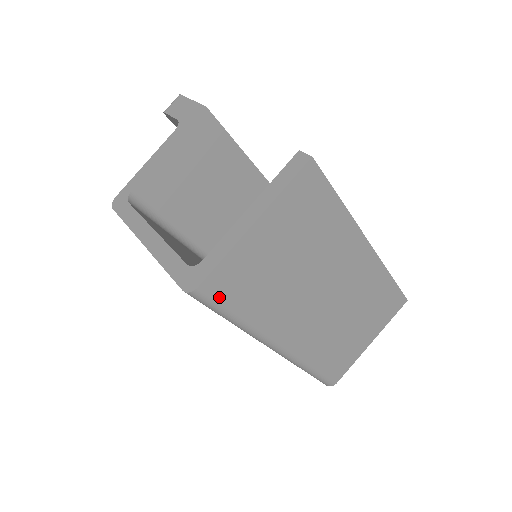
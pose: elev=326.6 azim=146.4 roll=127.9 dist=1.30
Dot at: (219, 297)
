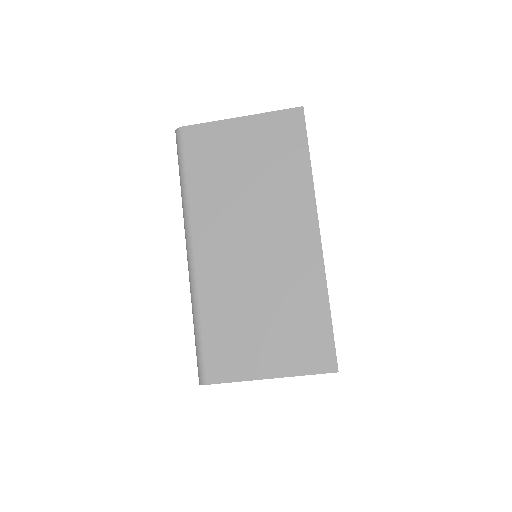
Dot at: (187, 148)
